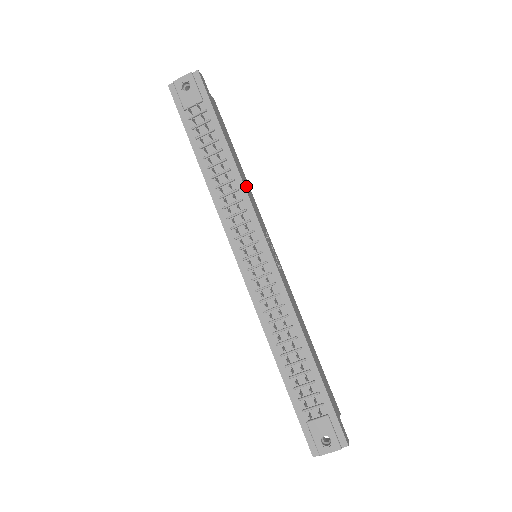
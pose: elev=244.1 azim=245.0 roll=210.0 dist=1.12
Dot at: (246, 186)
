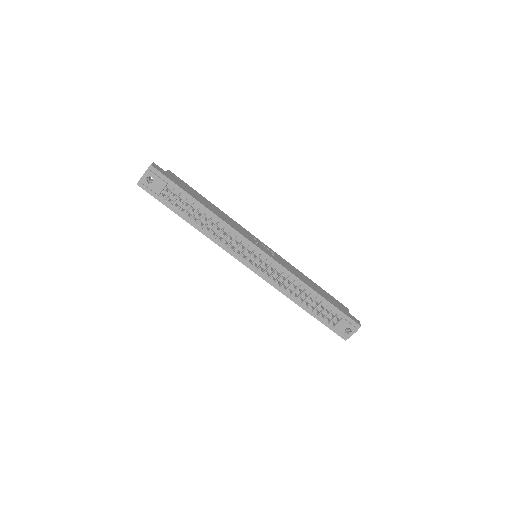
Dot at: (226, 220)
